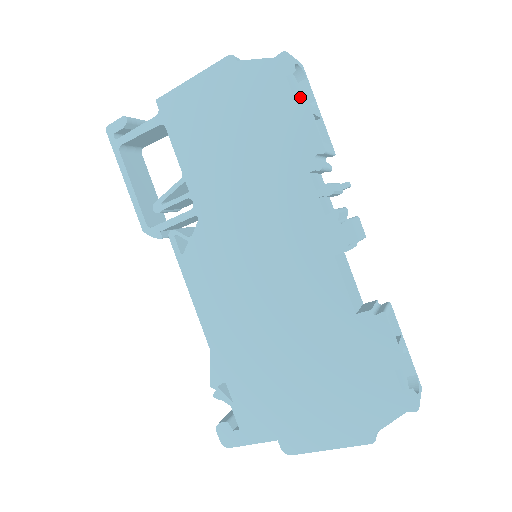
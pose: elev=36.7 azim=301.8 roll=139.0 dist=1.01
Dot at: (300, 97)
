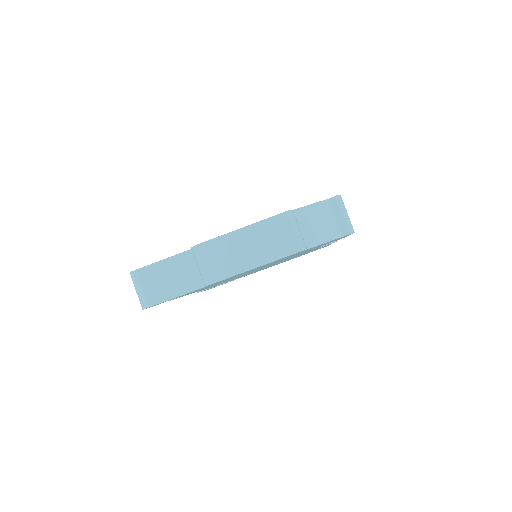
Dot at: occluded
